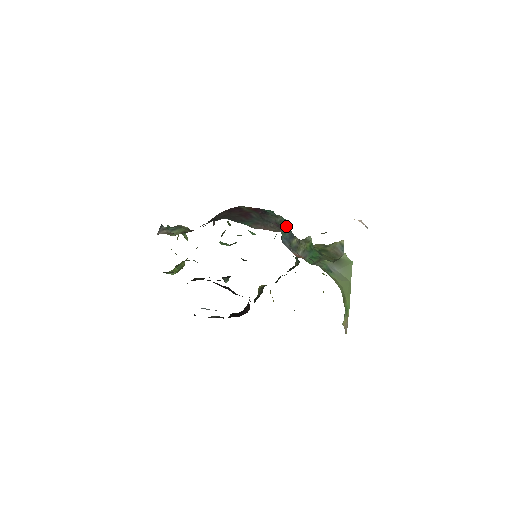
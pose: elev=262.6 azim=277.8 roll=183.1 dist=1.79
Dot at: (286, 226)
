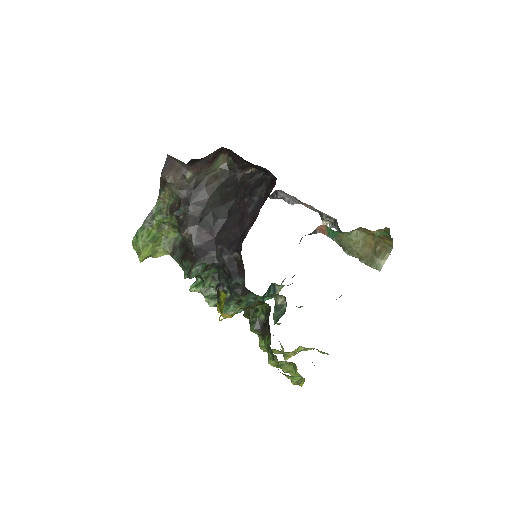
Dot at: occluded
